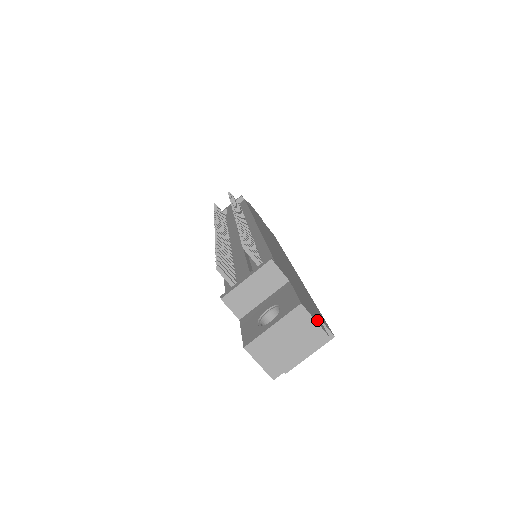
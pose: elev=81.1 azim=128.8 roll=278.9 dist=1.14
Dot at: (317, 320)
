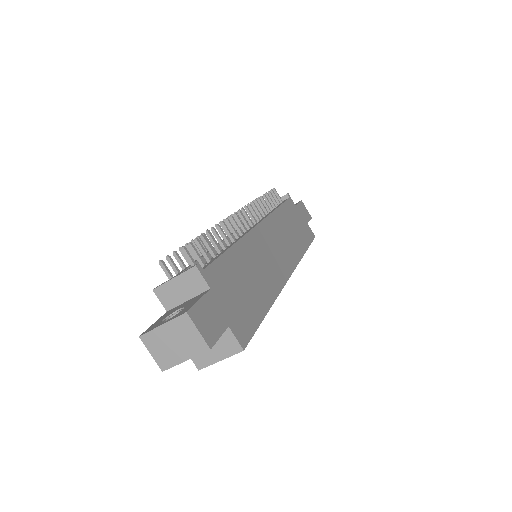
Dot at: (209, 331)
